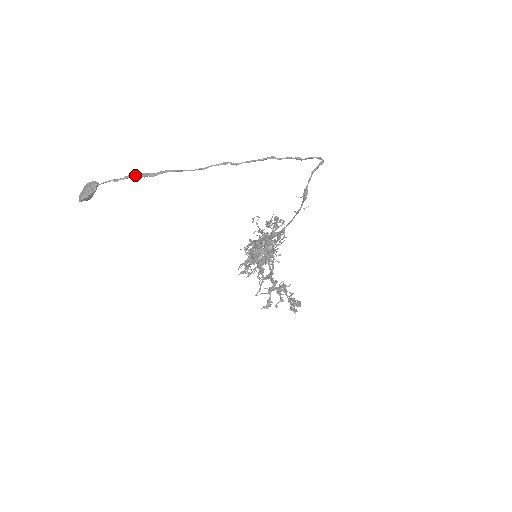
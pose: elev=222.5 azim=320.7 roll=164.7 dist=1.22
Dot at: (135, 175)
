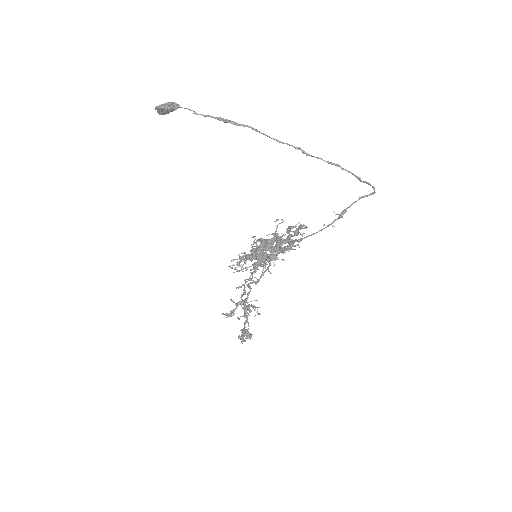
Dot at: (217, 117)
